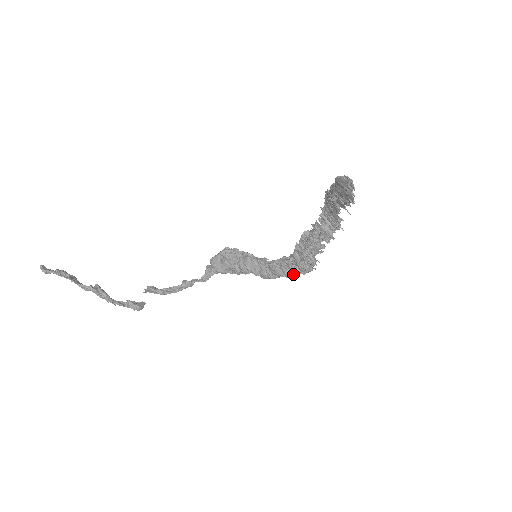
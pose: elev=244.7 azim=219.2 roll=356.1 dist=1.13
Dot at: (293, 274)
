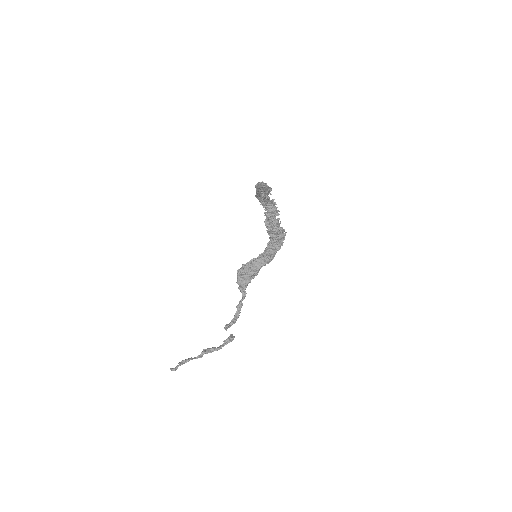
Dot at: (280, 245)
